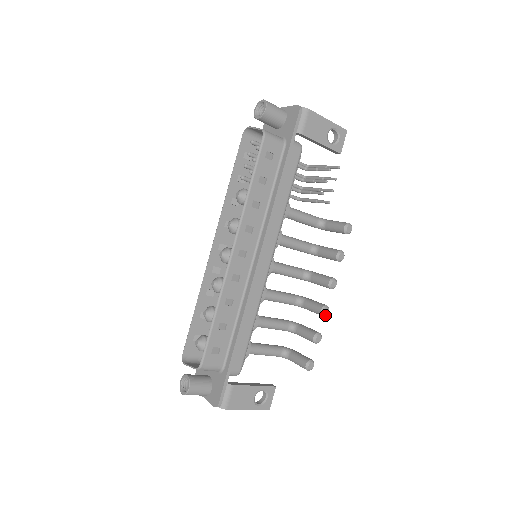
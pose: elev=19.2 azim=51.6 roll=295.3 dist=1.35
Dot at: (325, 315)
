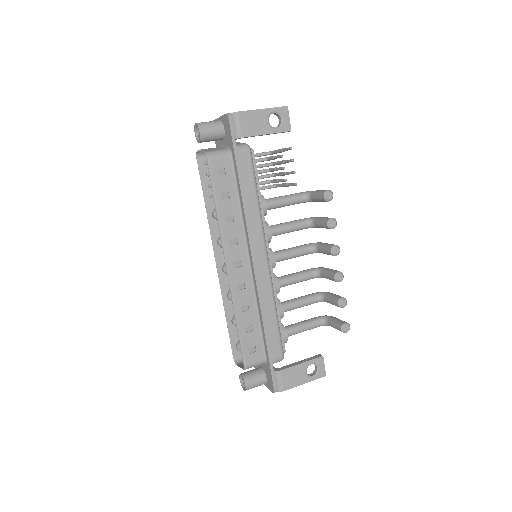
Dot at: (340, 281)
